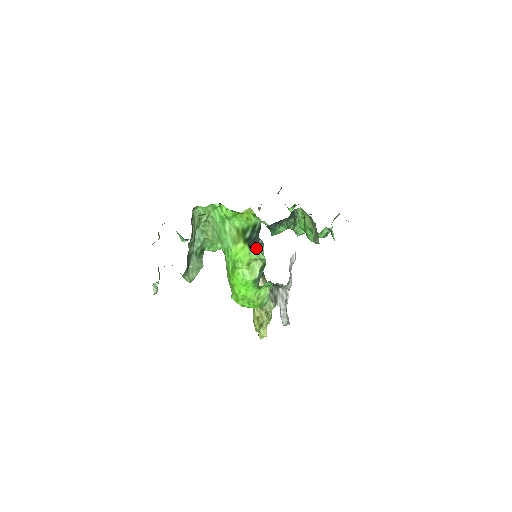
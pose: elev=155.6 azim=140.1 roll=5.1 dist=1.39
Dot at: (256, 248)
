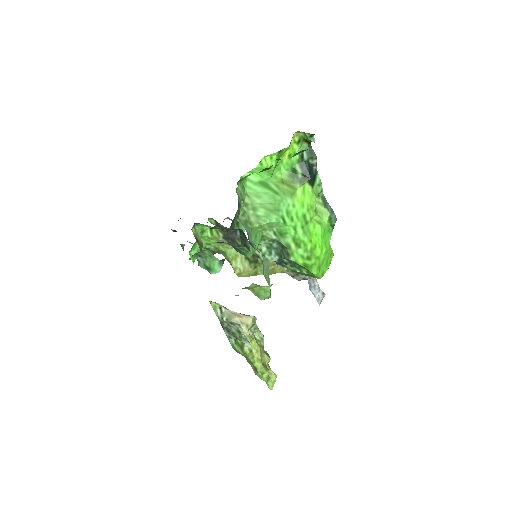
Dot at: (314, 181)
